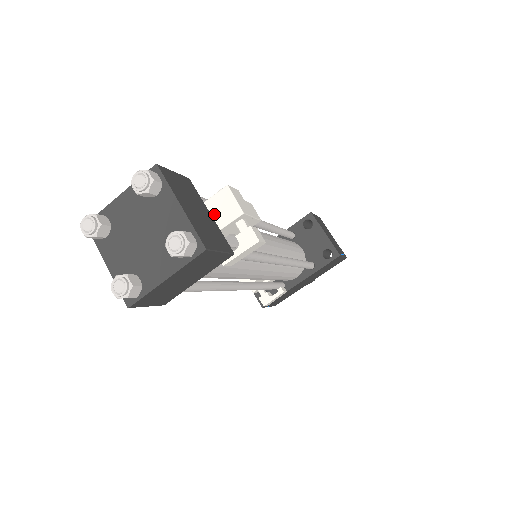
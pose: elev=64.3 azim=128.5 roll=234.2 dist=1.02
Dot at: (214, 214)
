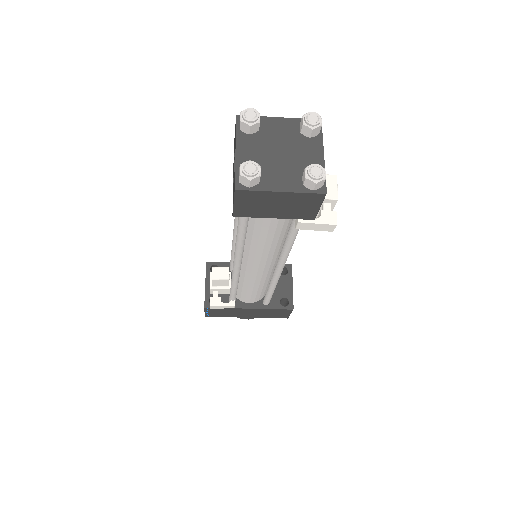
Dot at: occluded
